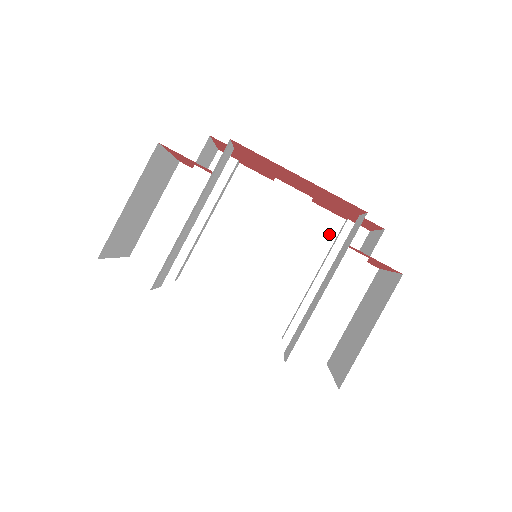
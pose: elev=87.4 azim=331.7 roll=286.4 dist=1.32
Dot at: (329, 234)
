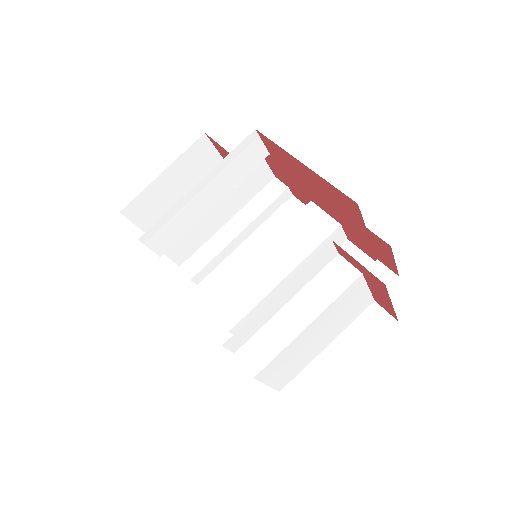
Dot at: occluded
